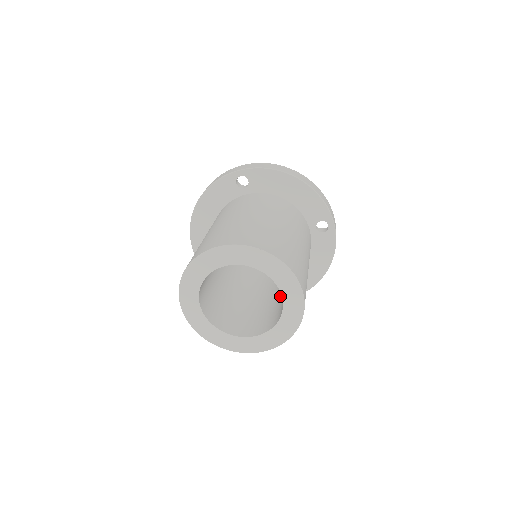
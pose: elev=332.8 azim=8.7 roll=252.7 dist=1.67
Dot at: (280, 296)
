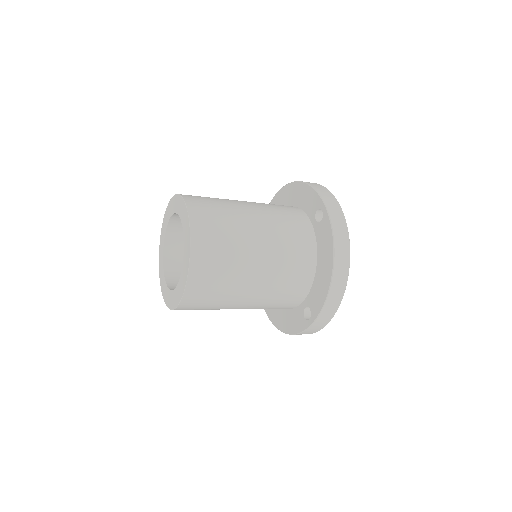
Dot at: occluded
